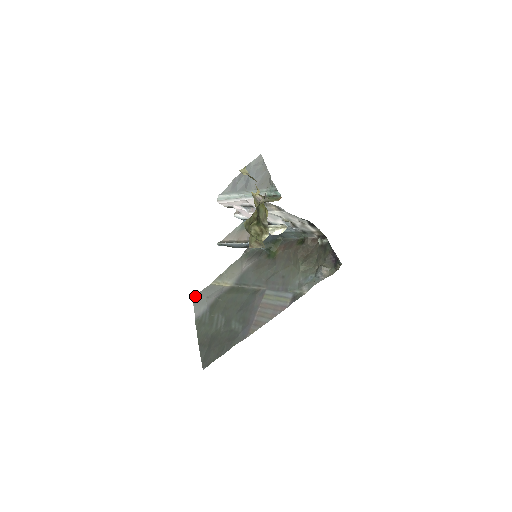
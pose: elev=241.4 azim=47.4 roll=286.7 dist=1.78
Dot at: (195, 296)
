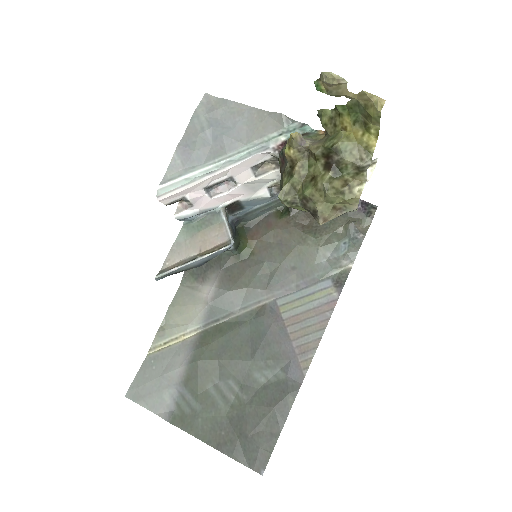
Dot at: (131, 390)
